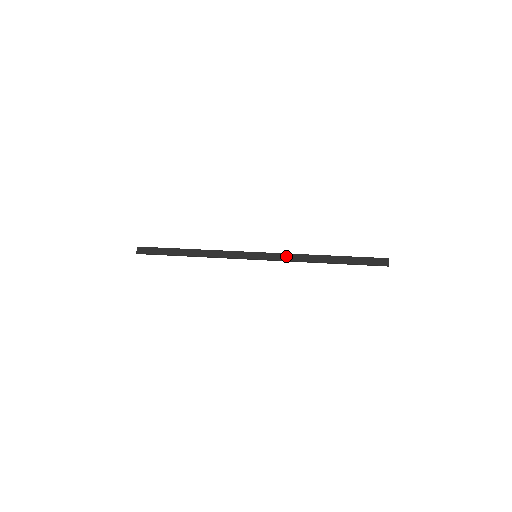
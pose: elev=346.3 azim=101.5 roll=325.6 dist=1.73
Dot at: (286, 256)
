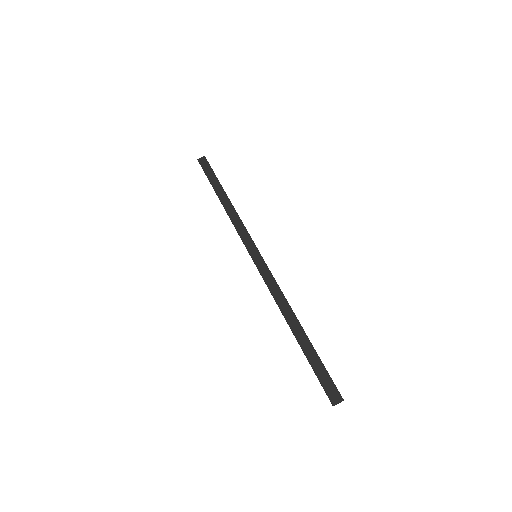
Dot at: (273, 284)
